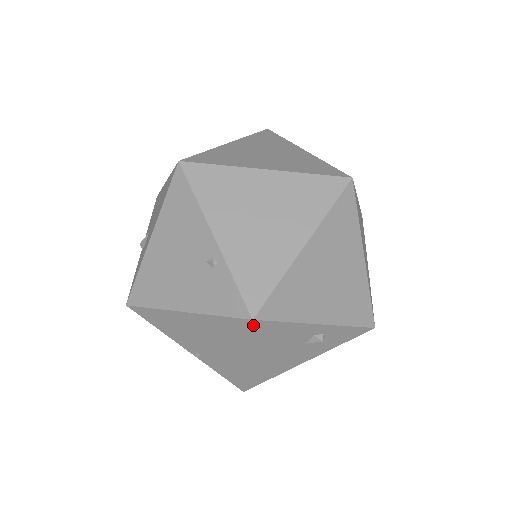
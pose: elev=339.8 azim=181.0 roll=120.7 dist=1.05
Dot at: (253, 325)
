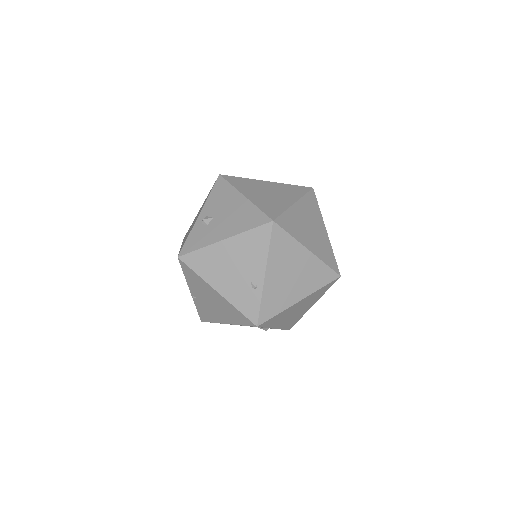
Dot at: (254, 326)
